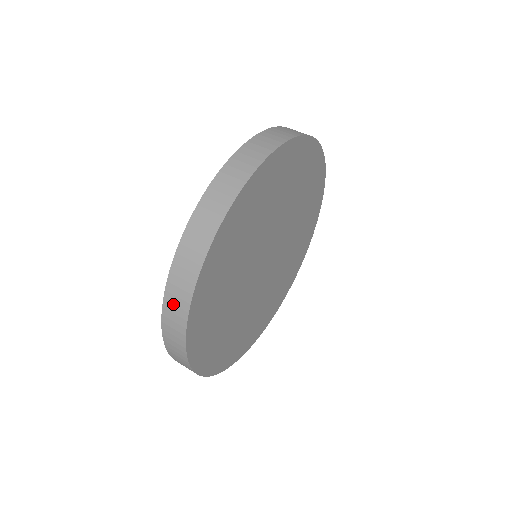
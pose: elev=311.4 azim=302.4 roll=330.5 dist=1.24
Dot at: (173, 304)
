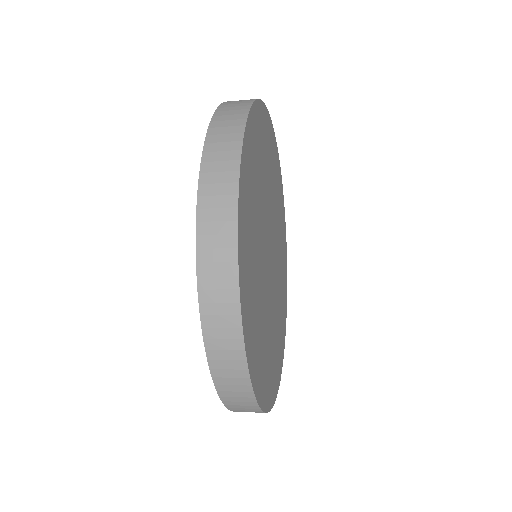
Dot at: (213, 195)
